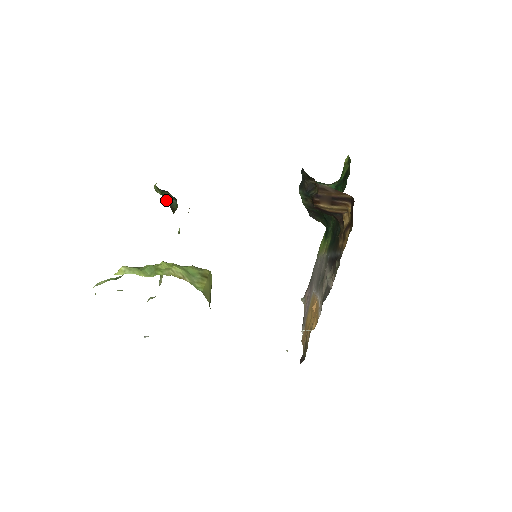
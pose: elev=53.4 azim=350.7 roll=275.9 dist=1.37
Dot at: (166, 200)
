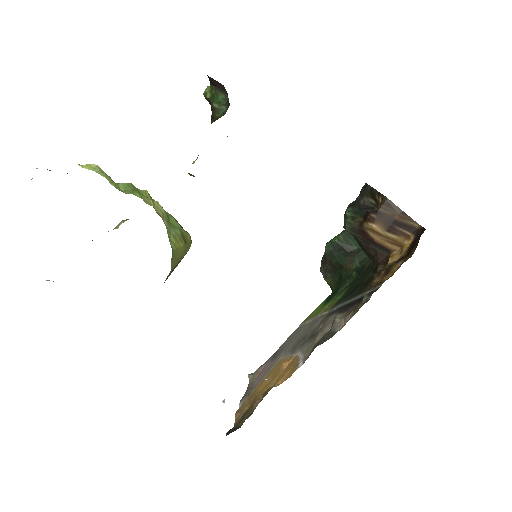
Dot at: (213, 104)
